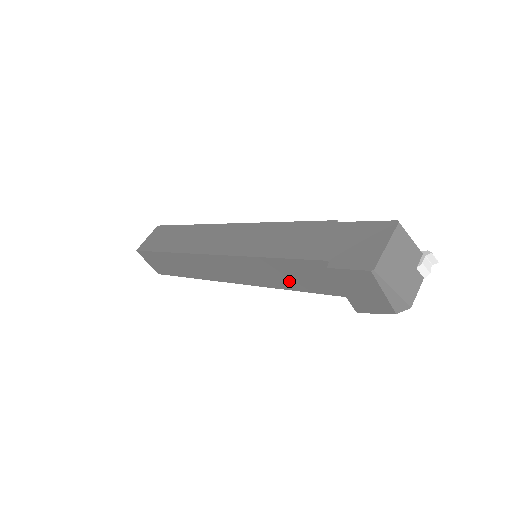
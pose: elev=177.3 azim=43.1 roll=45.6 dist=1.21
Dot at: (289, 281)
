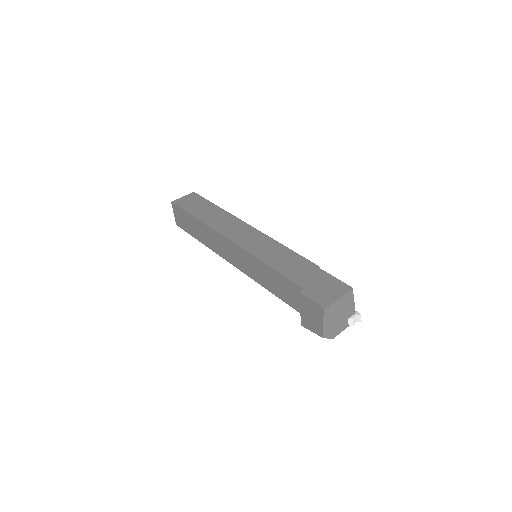
Dot at: (270, 285)
